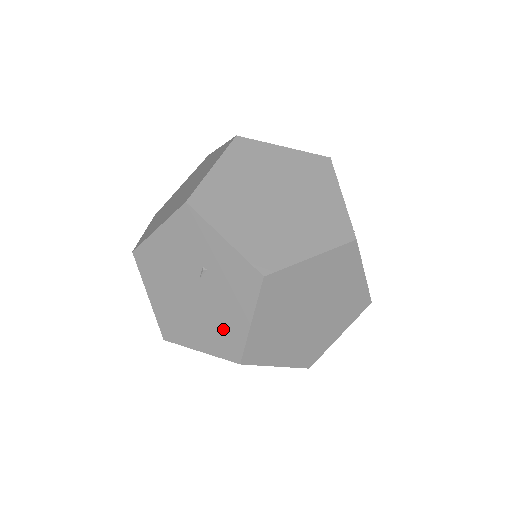
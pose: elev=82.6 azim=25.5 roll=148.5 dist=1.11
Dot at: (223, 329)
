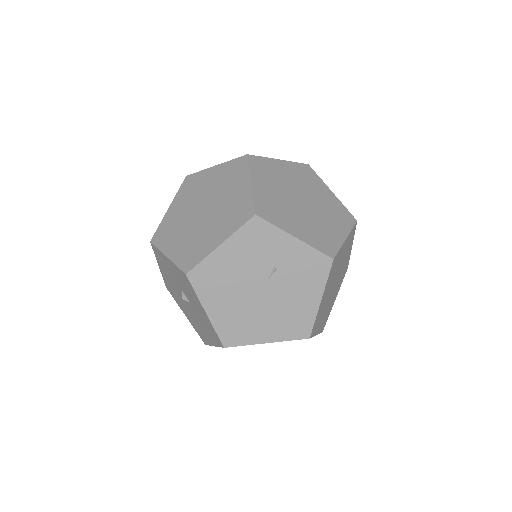
Dot at: (293, 314)
